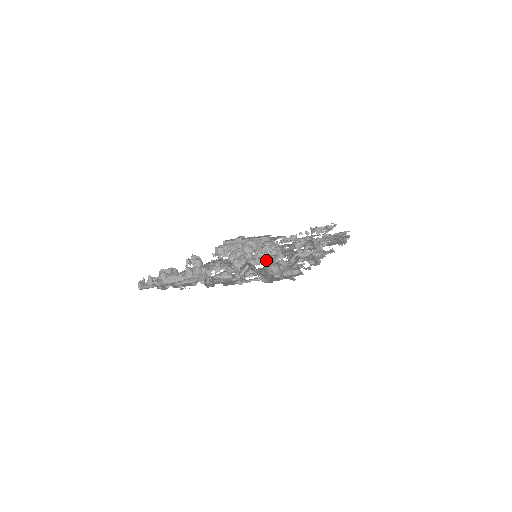
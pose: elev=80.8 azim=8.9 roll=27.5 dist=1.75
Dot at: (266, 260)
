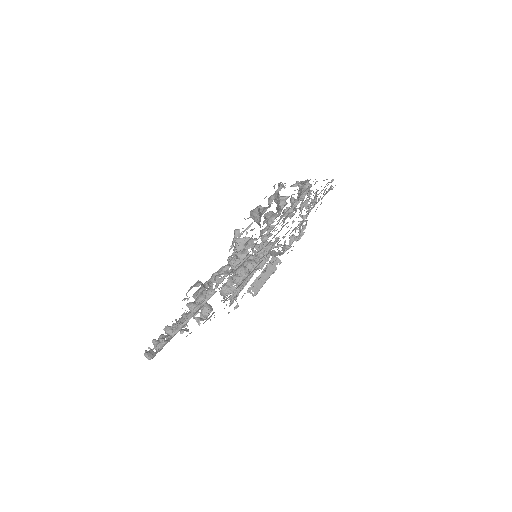
Dot at: (259, 236)
